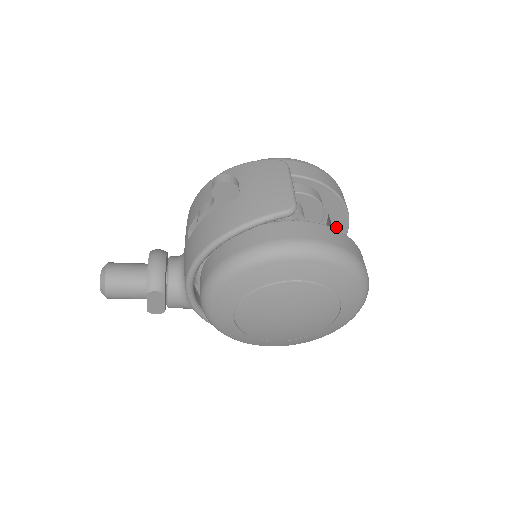
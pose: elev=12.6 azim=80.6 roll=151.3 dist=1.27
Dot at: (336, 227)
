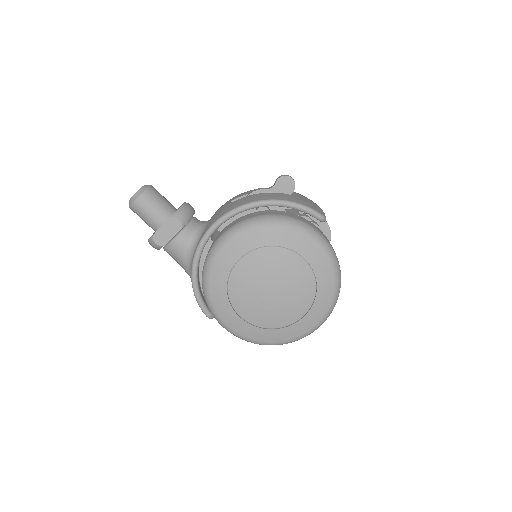
Dot at: occluded
